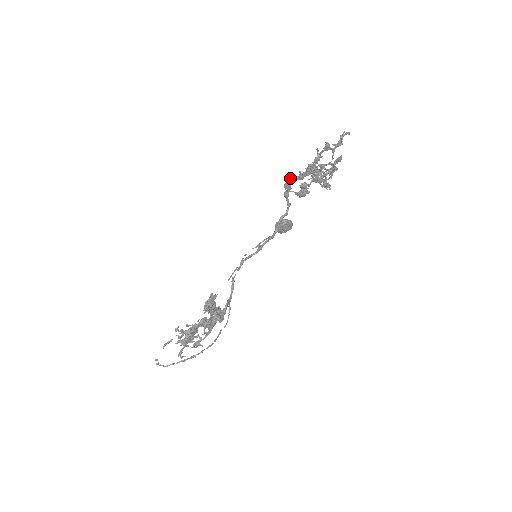
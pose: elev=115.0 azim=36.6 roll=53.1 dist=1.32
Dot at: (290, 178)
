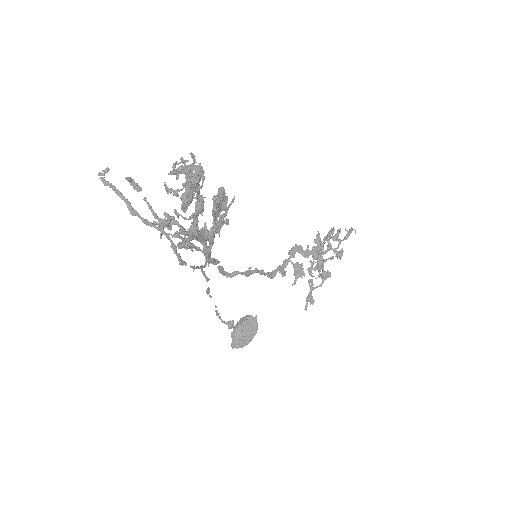
Dot at: (297, 247)
